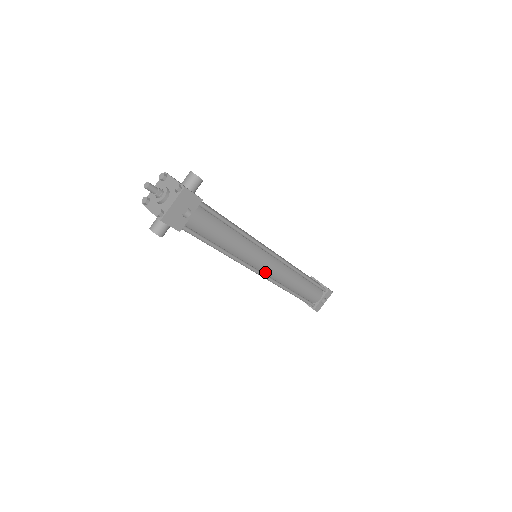
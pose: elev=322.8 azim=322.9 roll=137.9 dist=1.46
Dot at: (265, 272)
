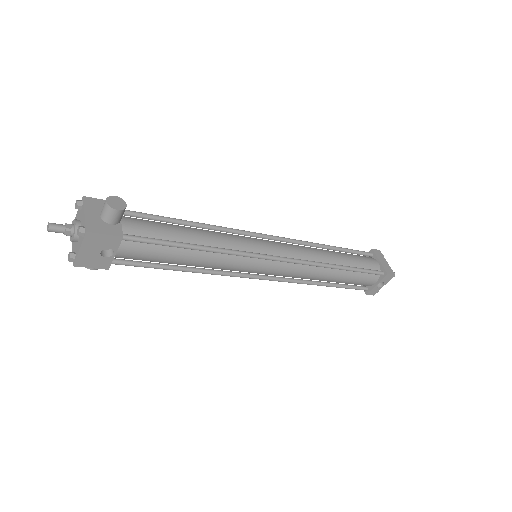
Dot at: (269, 274)
